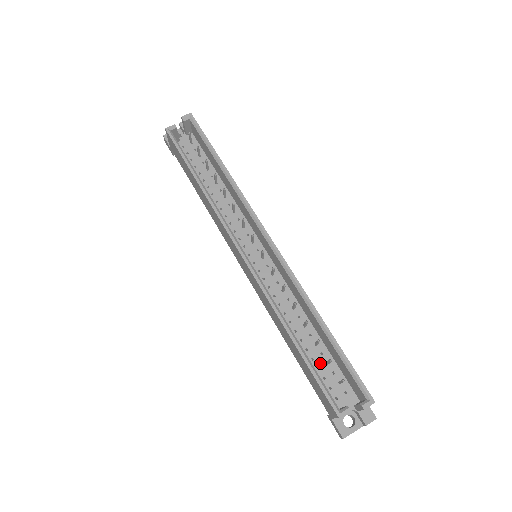
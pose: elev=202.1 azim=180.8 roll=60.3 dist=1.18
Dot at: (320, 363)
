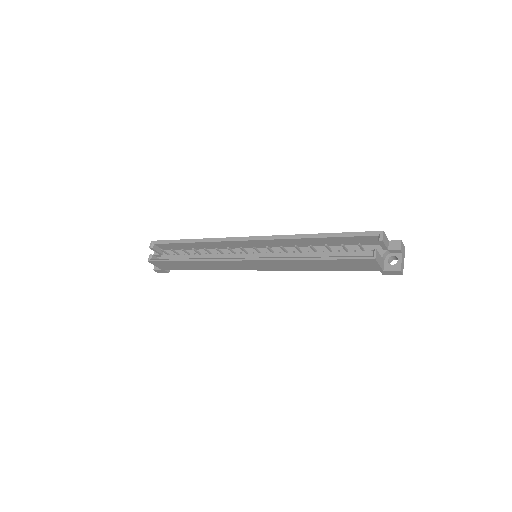
Dot at: (343, 255)
